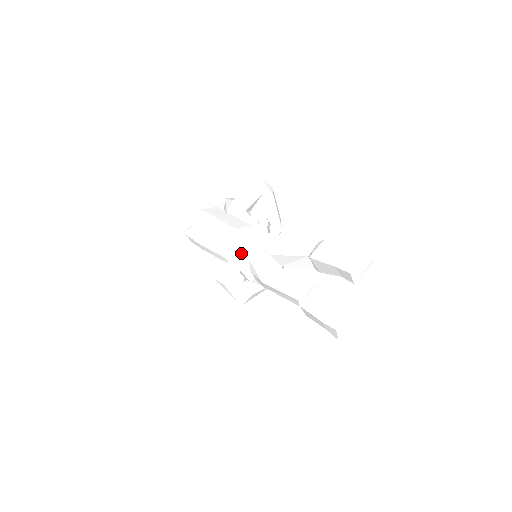
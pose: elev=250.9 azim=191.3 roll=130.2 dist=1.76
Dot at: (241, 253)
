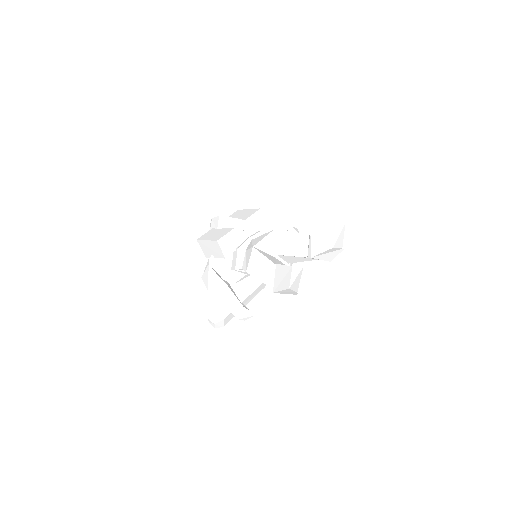
Dot at: (248, 235)
